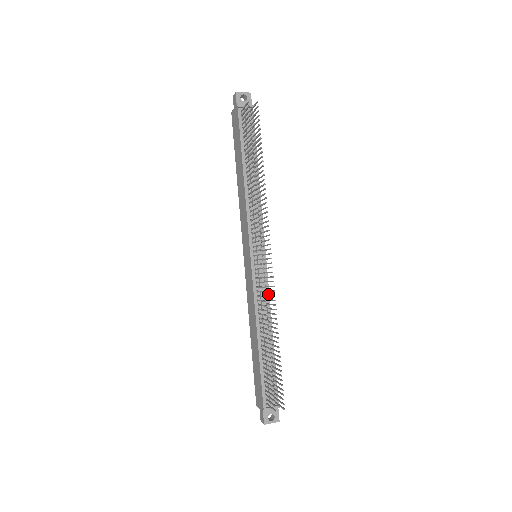
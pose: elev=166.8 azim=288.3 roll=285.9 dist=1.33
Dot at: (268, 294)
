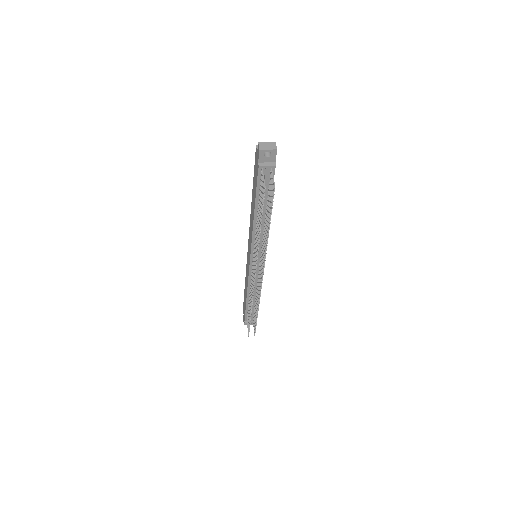
Dot at: occluded
